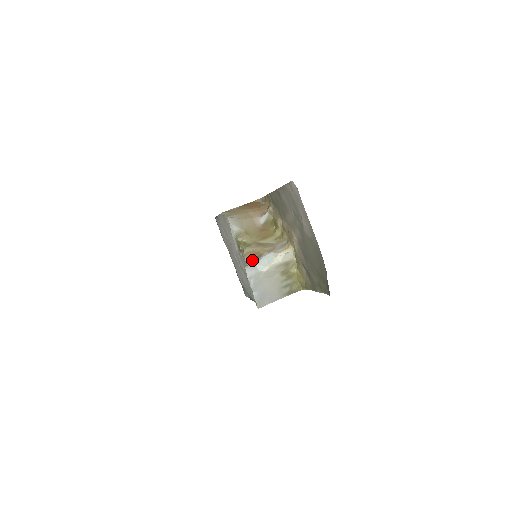
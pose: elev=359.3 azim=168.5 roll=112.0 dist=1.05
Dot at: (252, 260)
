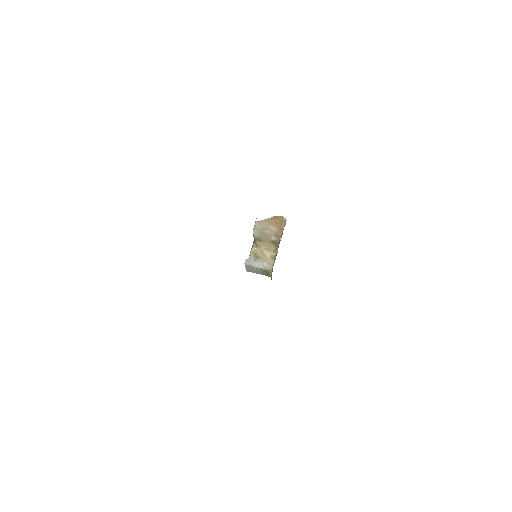
Dot at: (251, 259)
